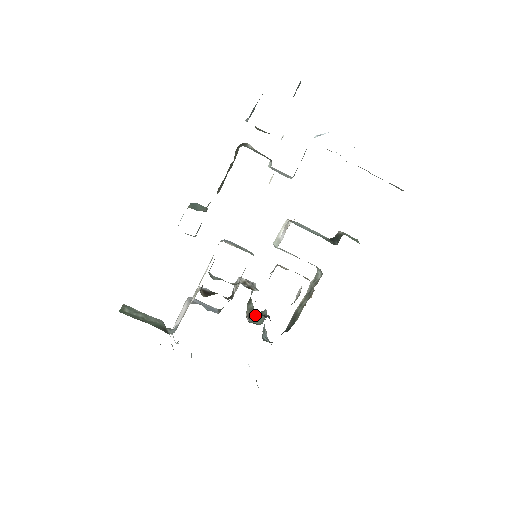
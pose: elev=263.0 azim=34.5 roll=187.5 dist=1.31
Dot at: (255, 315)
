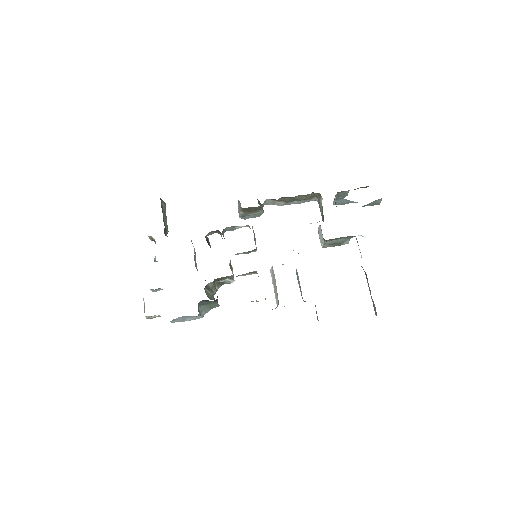
Dot at: (214, 284)
